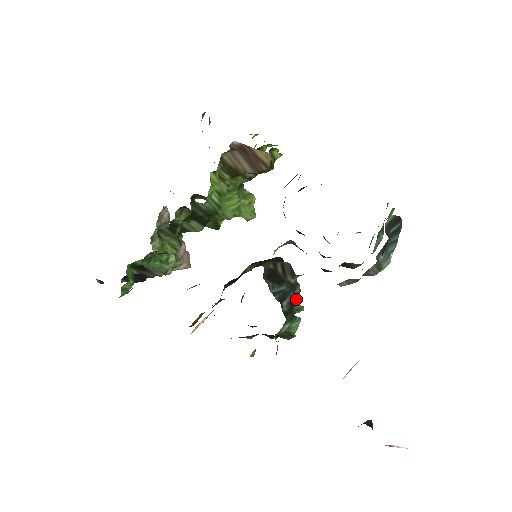
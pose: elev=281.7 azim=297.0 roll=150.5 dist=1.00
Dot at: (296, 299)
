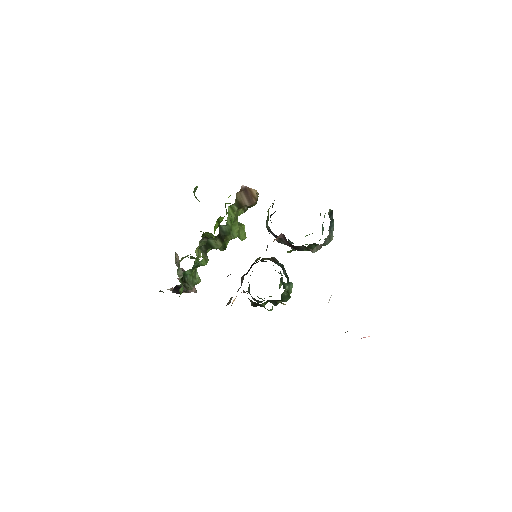
Dot at: (281, 283)
